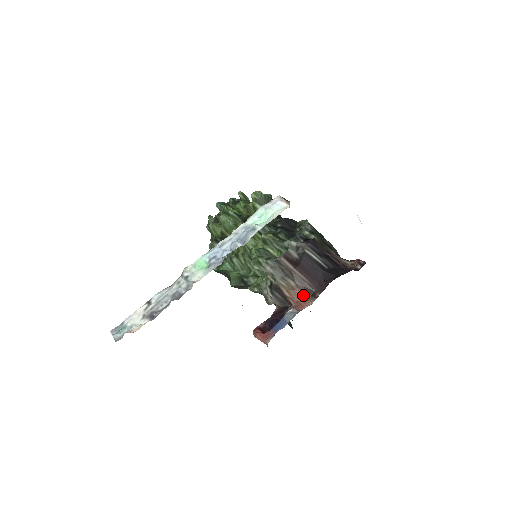
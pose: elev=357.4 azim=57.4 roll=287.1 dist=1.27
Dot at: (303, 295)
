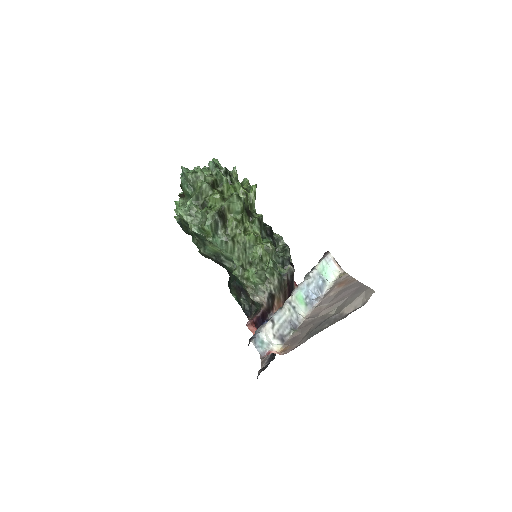
Dot at: occluded
